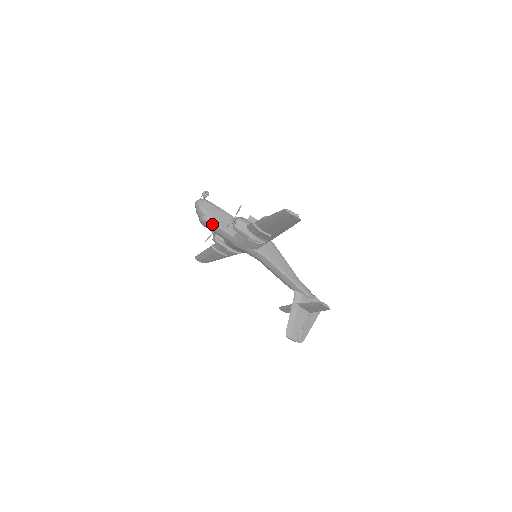
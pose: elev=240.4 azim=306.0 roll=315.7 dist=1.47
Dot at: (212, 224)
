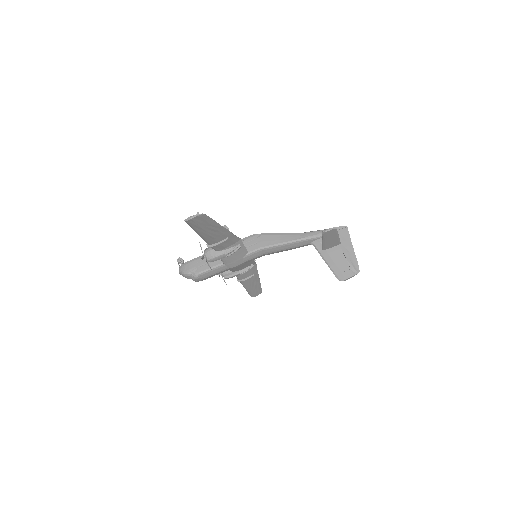
Dot at: (201, 274)
